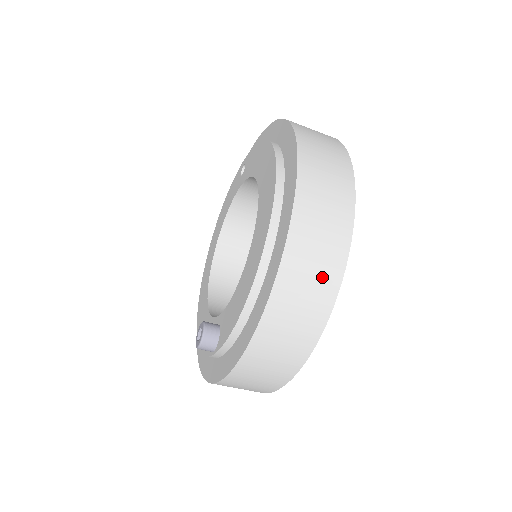
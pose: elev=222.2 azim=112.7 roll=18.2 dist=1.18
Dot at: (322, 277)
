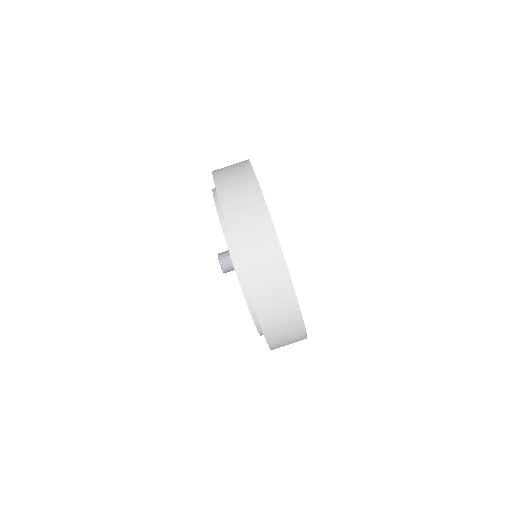
Dot at: (238, 166)
